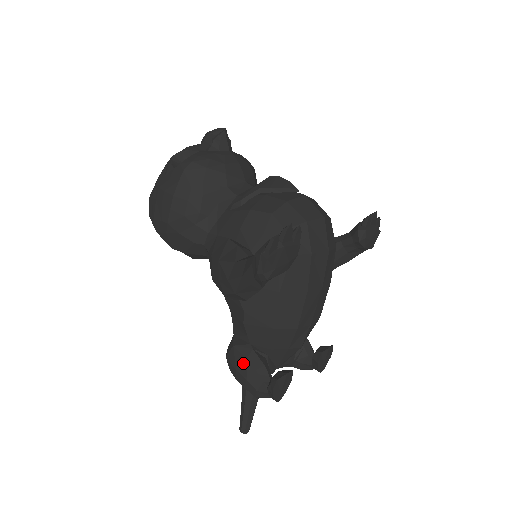
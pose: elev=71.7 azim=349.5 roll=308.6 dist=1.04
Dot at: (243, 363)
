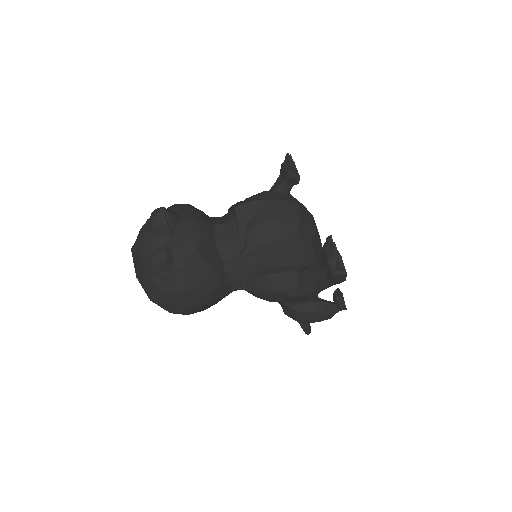
Dot at: (314, 314)
